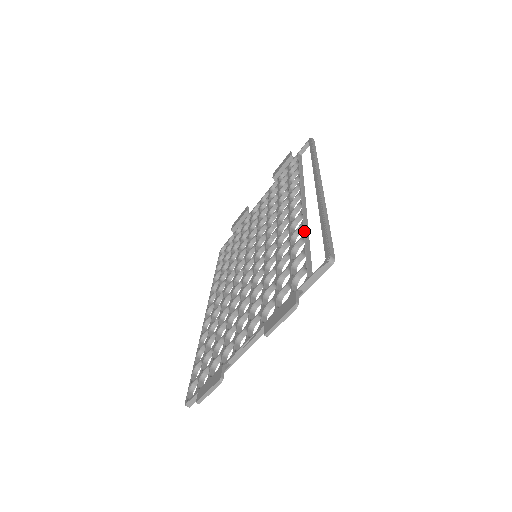
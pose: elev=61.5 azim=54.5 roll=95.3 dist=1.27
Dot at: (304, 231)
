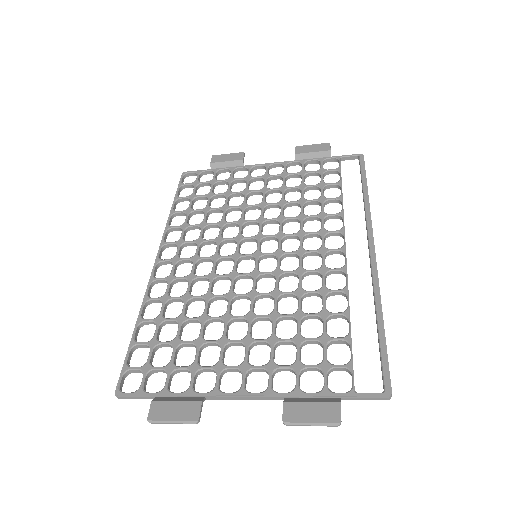
Dot at: (349, 308)
